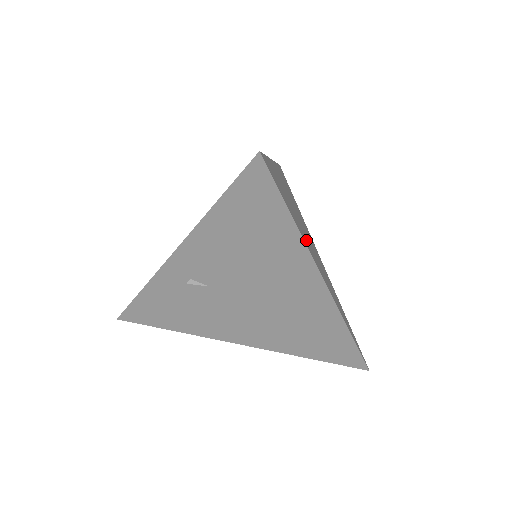
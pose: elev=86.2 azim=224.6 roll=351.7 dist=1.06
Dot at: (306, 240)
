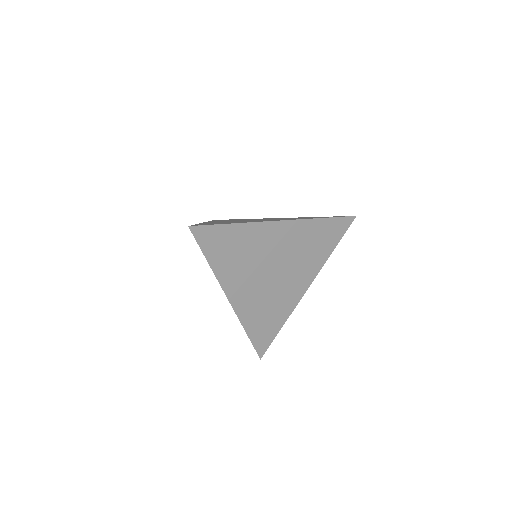
Dot at: (236, 275)
